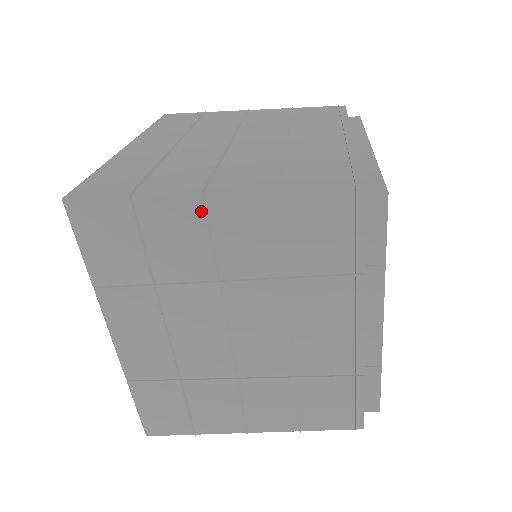
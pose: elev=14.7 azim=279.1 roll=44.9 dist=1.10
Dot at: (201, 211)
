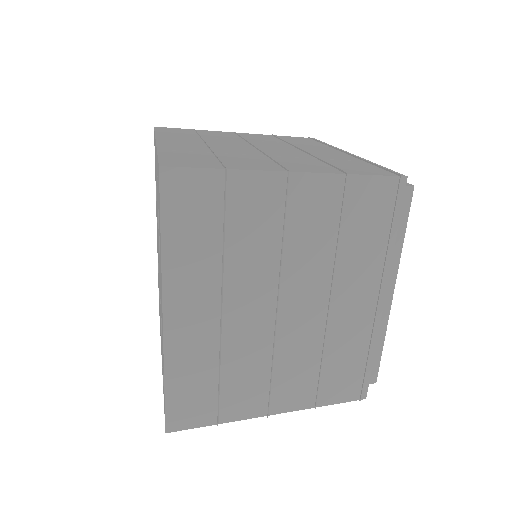
Dot at: occluded
